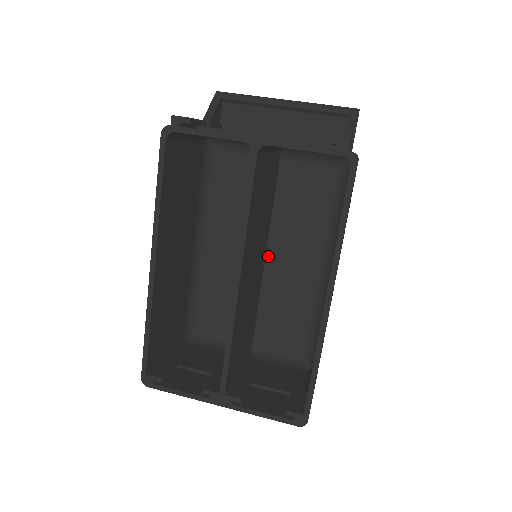
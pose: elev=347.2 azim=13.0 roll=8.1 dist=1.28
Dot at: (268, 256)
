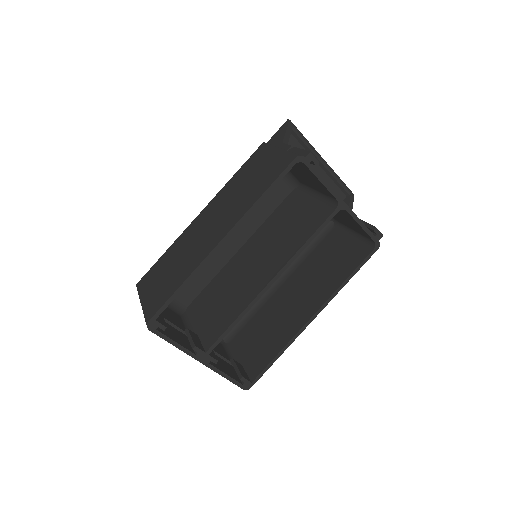
Dot at: occluded
